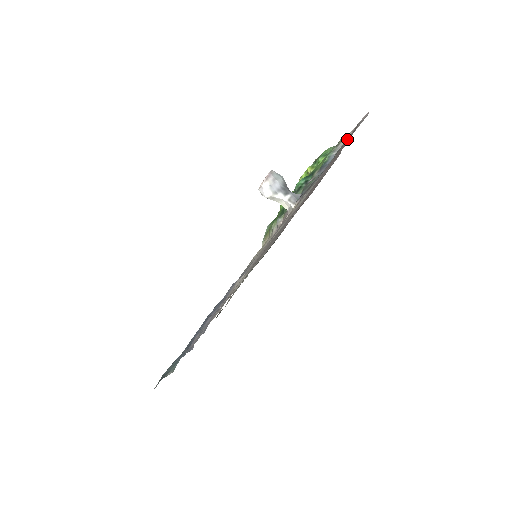
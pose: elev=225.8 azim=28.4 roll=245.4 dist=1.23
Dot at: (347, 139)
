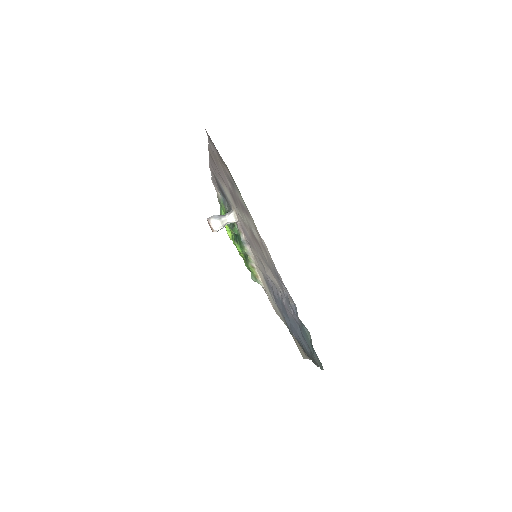
Dot at: (216, 183)
